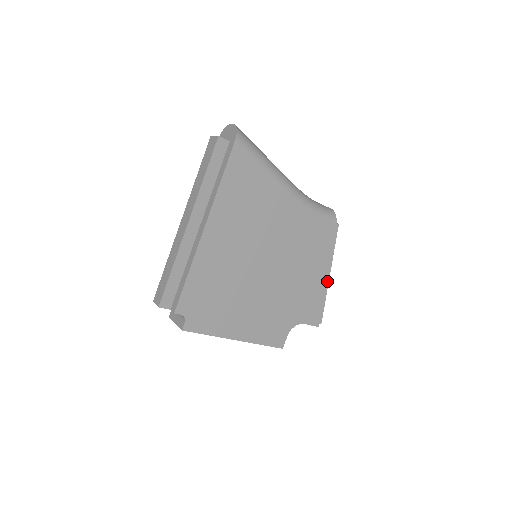
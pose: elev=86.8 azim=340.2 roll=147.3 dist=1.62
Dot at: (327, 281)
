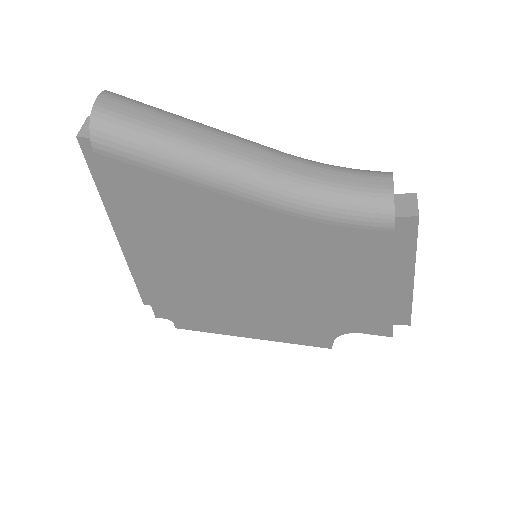
Dot at: (409, 286)
